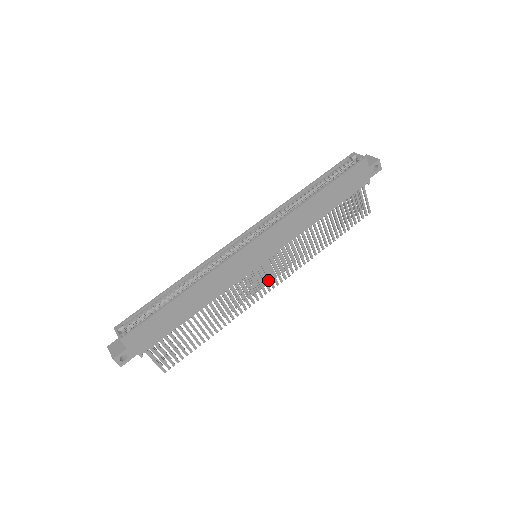
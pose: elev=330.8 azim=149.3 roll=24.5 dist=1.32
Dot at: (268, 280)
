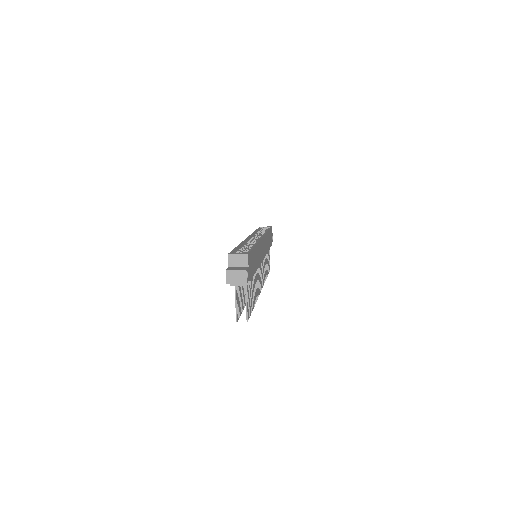
Dot at: occluded
